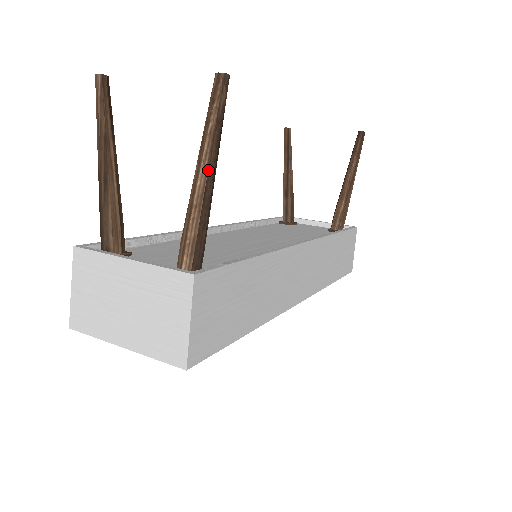
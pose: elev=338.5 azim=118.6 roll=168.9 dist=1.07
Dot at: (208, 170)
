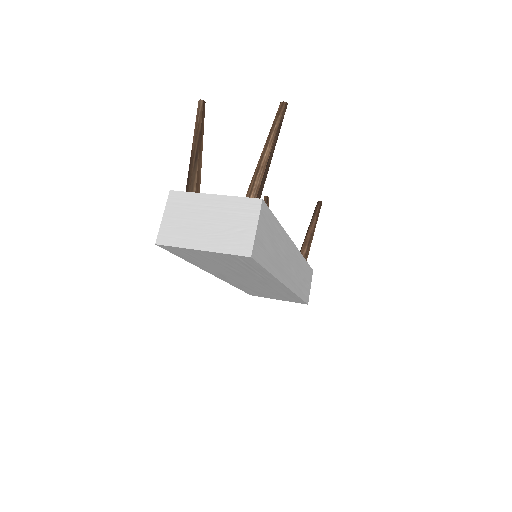
Dot at: (271, 149)
